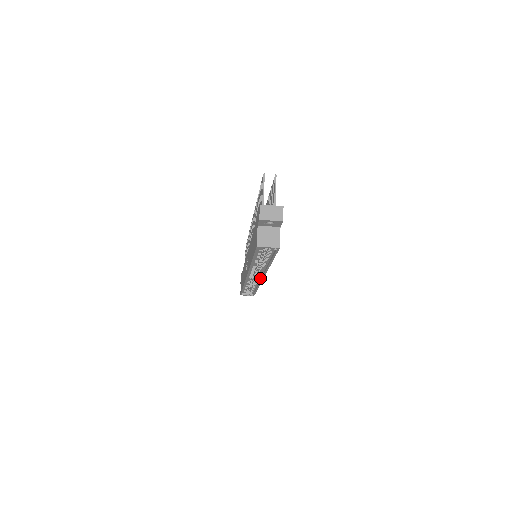
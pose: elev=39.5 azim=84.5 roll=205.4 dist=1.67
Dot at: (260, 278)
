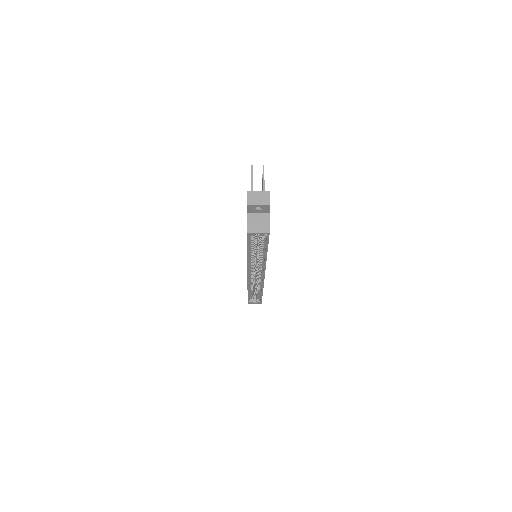
Dot at: (262, 278)
